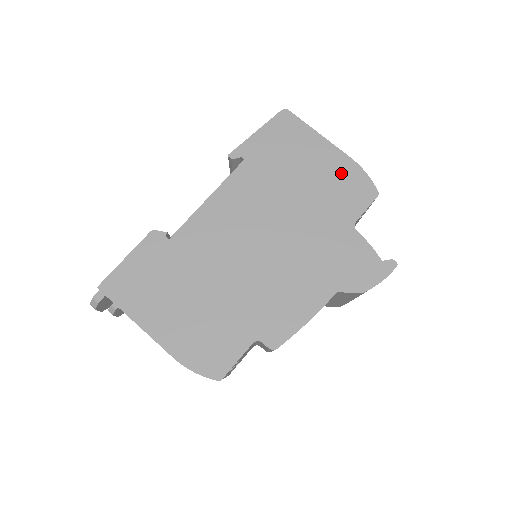
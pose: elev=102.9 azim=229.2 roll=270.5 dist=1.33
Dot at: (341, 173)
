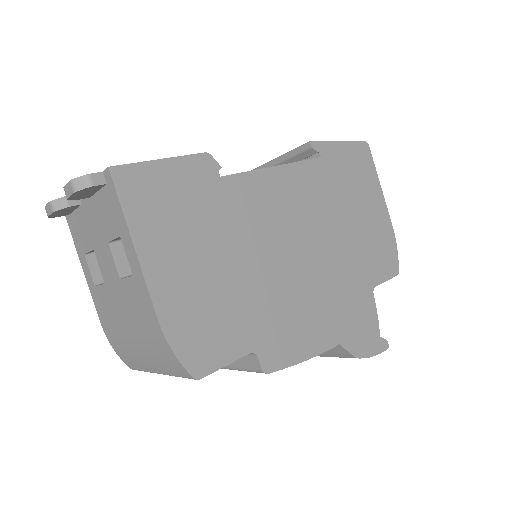
Dot at: (382, 234)
